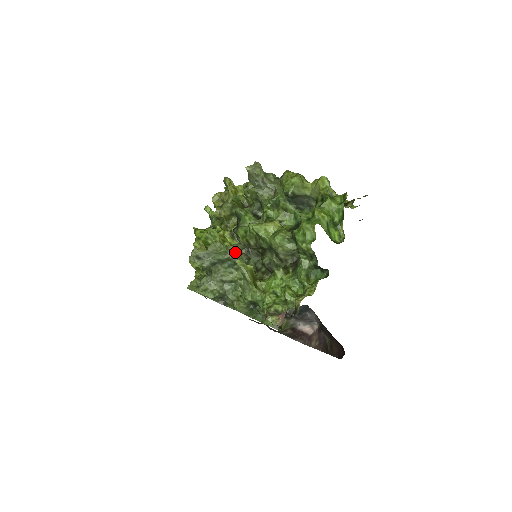
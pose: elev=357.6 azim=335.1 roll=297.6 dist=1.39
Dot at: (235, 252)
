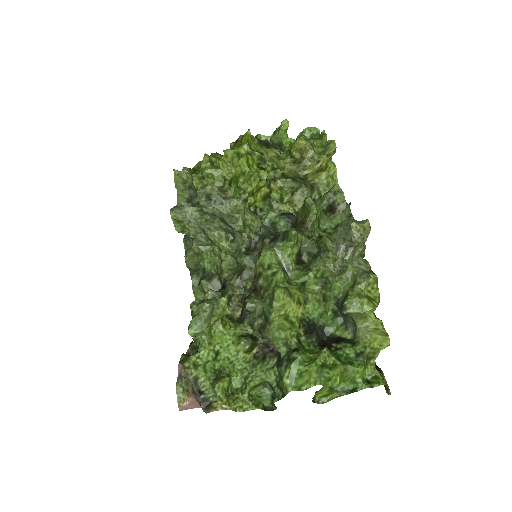
Dot at: (246, 229)
